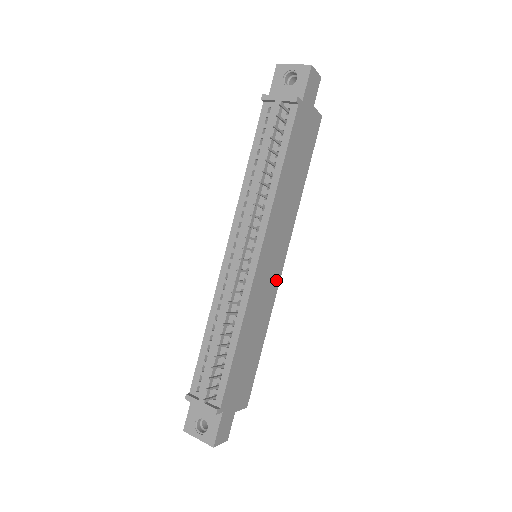
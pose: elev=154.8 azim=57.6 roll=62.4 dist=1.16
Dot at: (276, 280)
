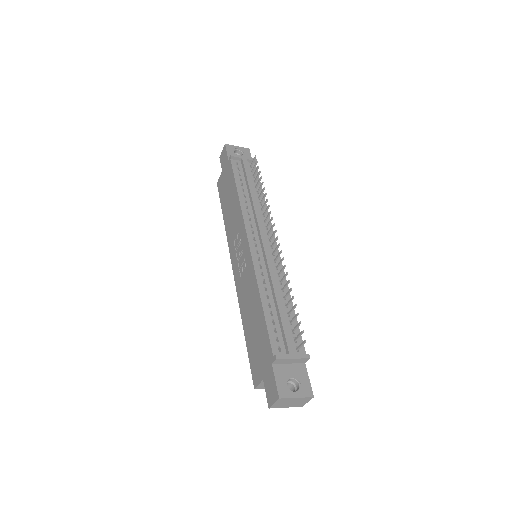
Dot at: occluded
